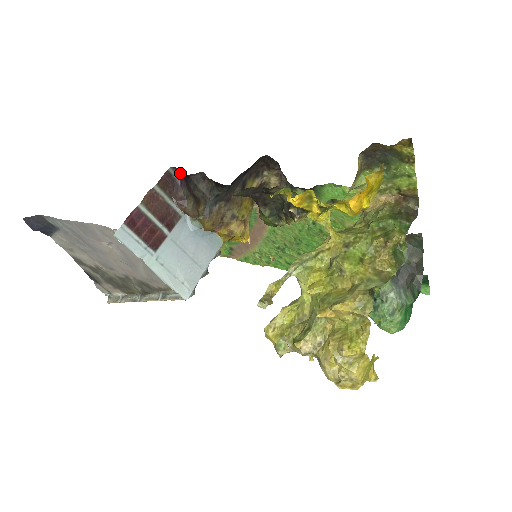
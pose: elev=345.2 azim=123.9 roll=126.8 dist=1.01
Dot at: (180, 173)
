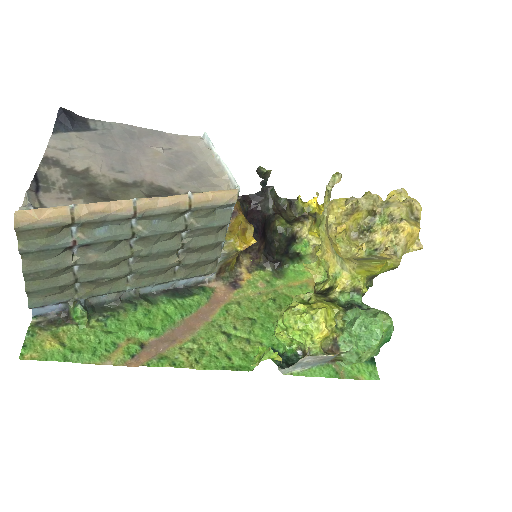
Dot at: occluded
